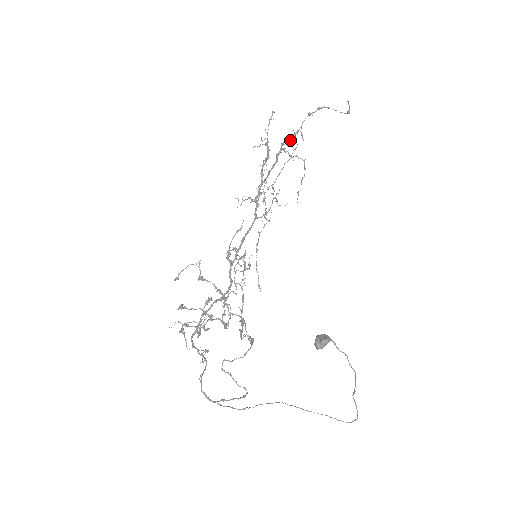
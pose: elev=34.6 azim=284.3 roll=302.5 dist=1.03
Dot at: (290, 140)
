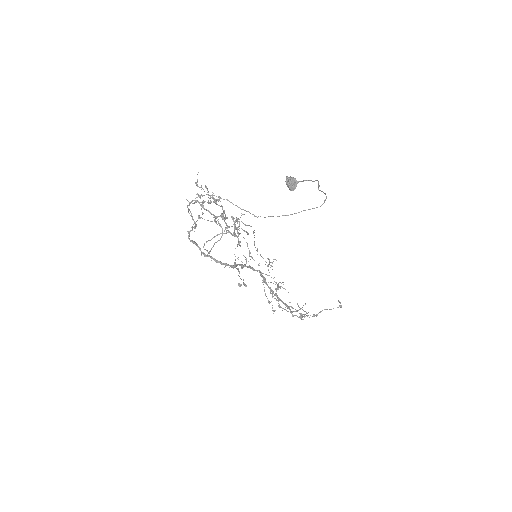
Dot at: (298, 317)
